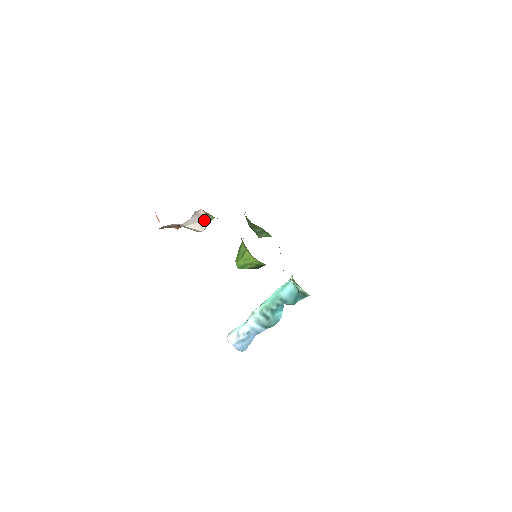
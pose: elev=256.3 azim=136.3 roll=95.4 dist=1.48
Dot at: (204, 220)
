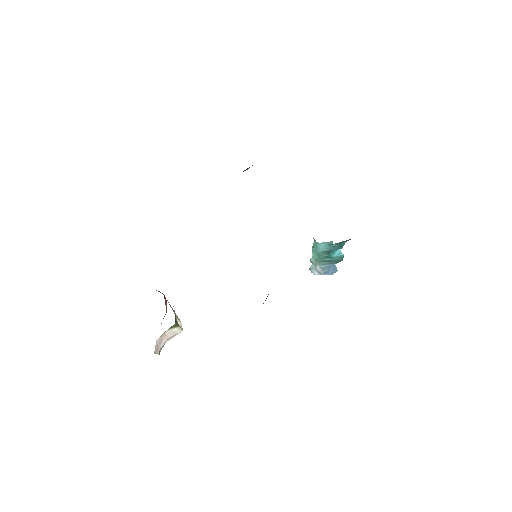
Dot at: (171, 330)
